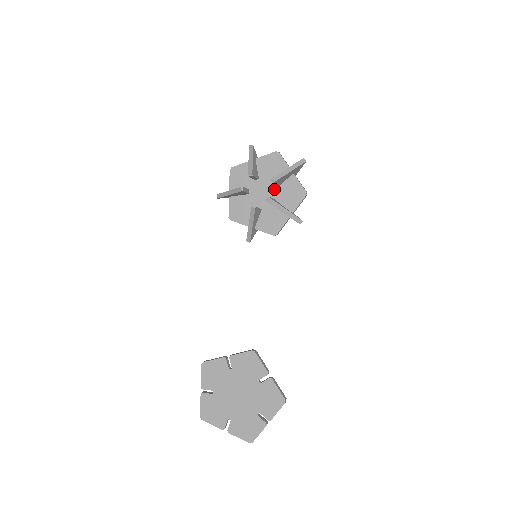
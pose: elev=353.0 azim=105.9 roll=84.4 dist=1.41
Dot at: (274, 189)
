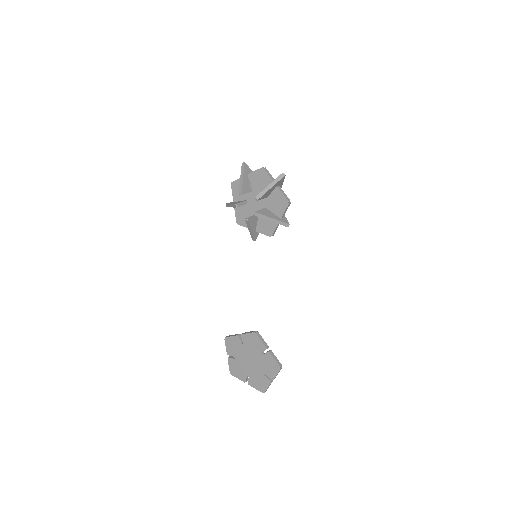
Dot at: (265, 199)
